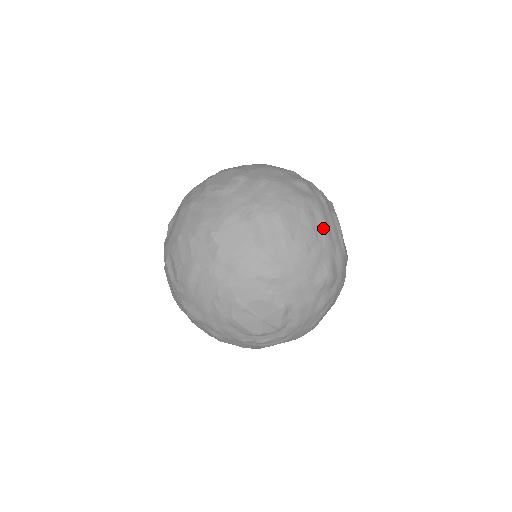
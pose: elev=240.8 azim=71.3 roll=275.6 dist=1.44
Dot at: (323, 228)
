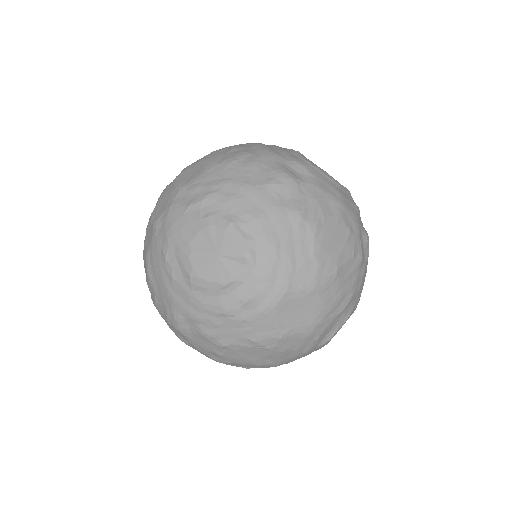
Dot at: (259, 148)
